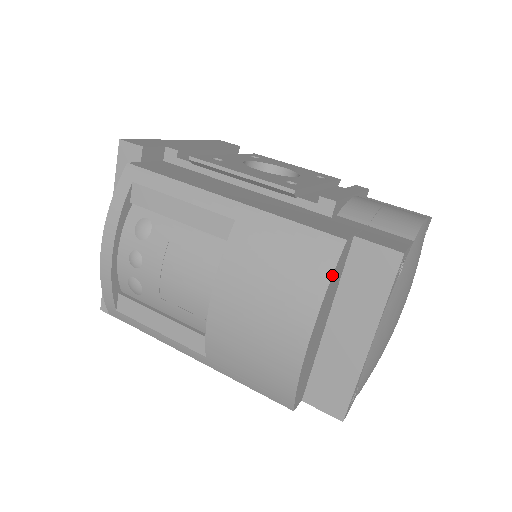
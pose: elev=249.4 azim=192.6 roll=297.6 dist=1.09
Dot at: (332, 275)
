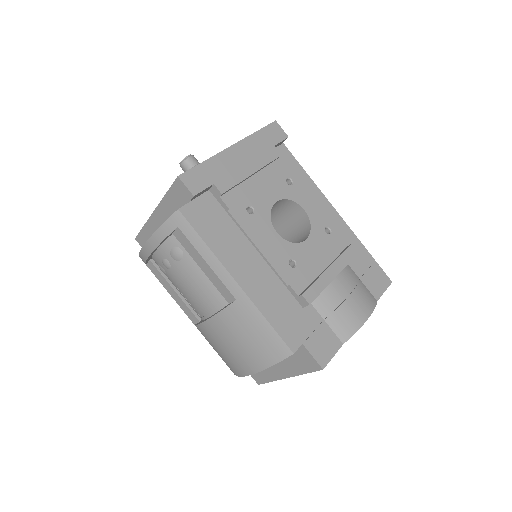
Dot at: occluded
